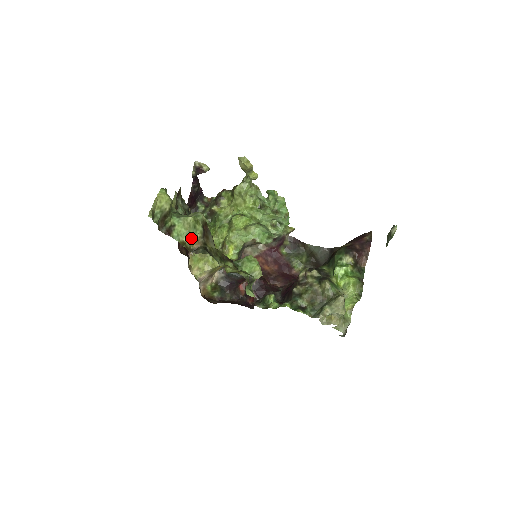
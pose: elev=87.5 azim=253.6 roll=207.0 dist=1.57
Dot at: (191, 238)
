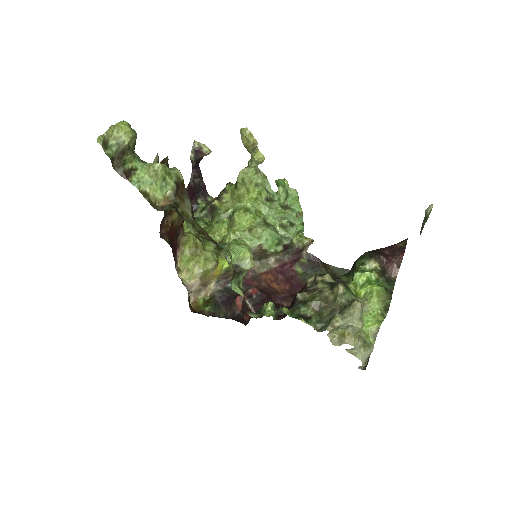
Dot at: (157, 191)
